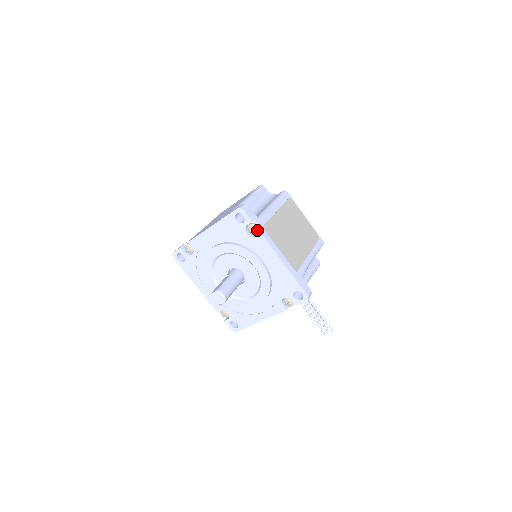
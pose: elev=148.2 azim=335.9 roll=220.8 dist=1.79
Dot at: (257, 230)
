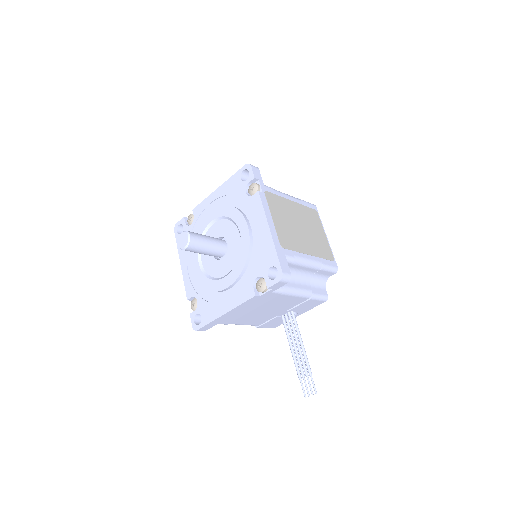
Dot at: (256, 189)
